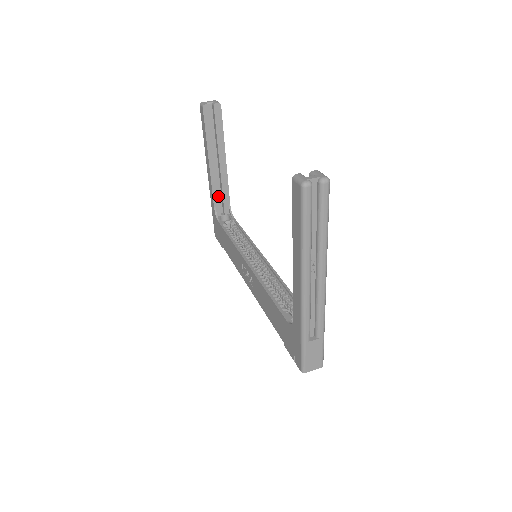
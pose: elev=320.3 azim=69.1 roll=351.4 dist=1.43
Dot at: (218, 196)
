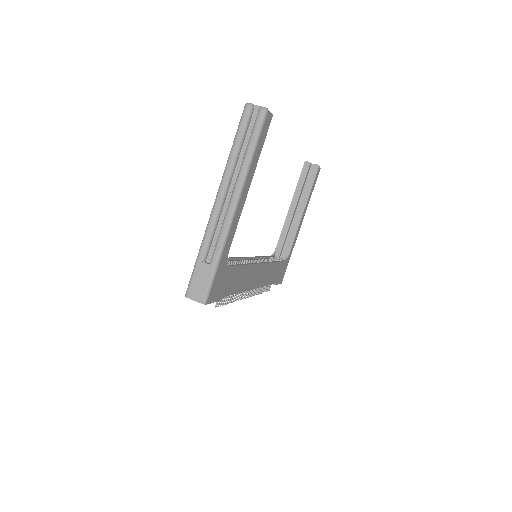
Dot at: (284, 239)
